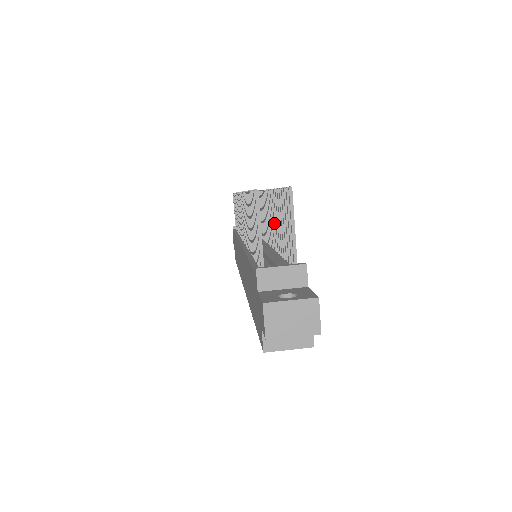
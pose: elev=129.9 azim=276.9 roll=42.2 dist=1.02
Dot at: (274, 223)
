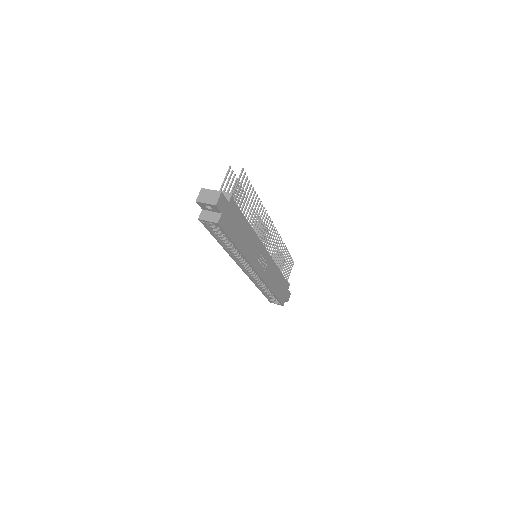
Dot at: (253, 212)
